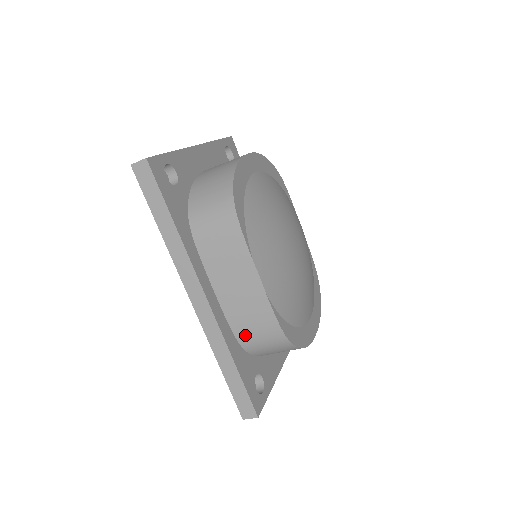
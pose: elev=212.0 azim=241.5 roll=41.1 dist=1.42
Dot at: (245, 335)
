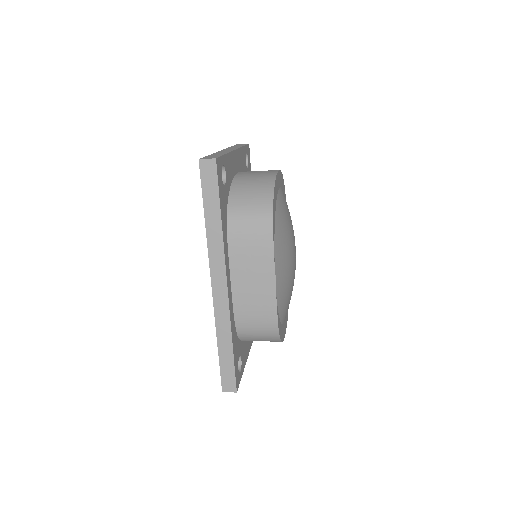
Dot at: (244, 323)
